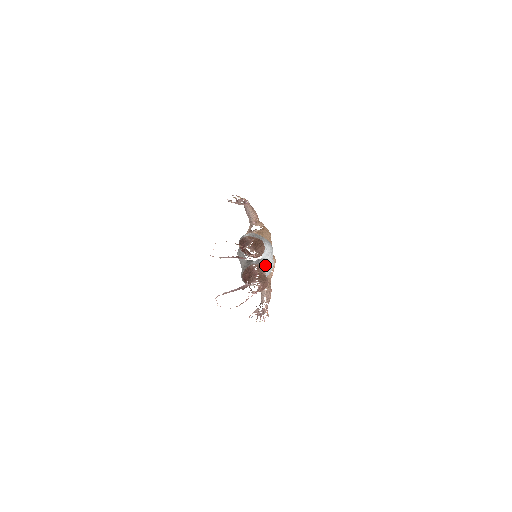
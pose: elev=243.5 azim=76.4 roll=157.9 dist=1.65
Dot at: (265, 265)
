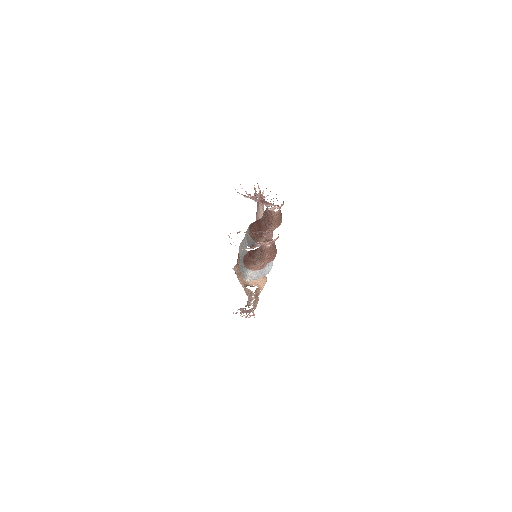
Dot at: occluded
